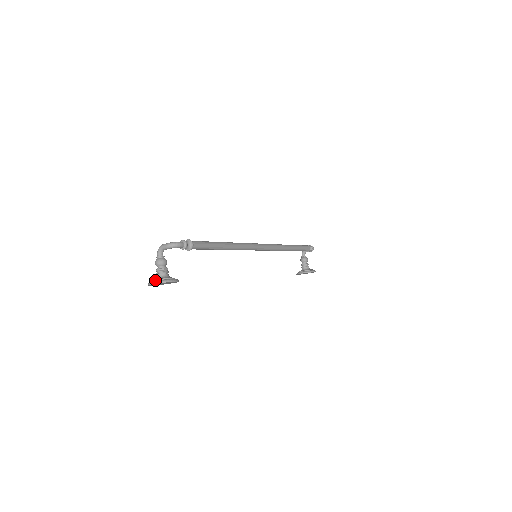
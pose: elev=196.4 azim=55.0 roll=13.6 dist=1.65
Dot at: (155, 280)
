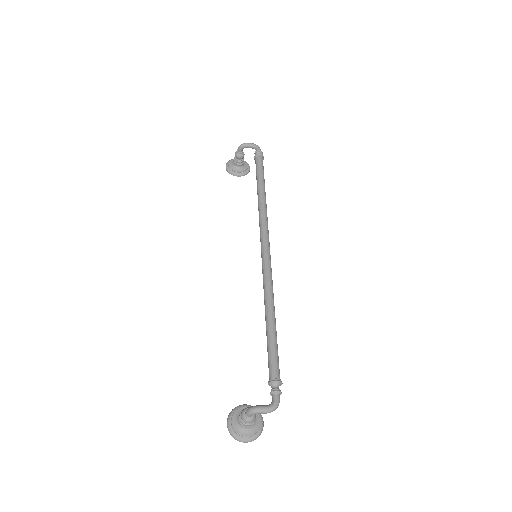
Dot at: (248, 437)
